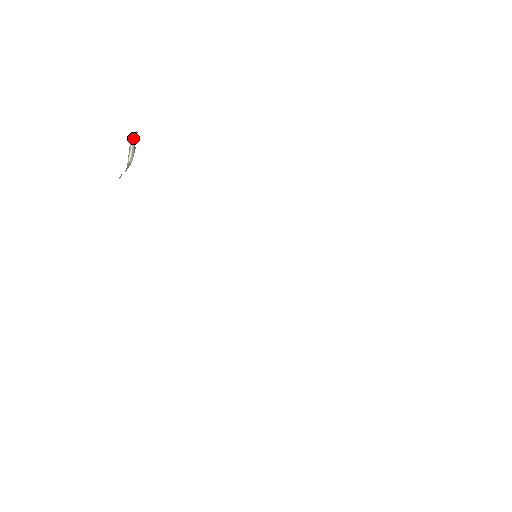
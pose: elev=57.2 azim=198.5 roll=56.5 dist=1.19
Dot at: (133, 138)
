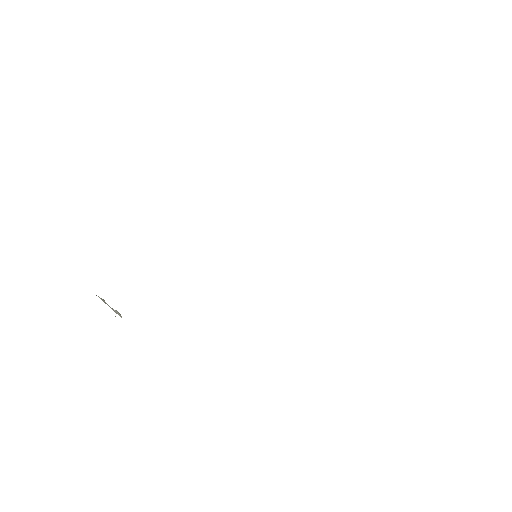
Dot at: occluded
